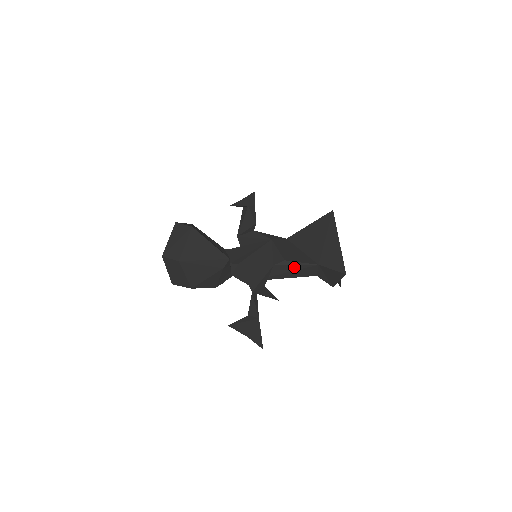
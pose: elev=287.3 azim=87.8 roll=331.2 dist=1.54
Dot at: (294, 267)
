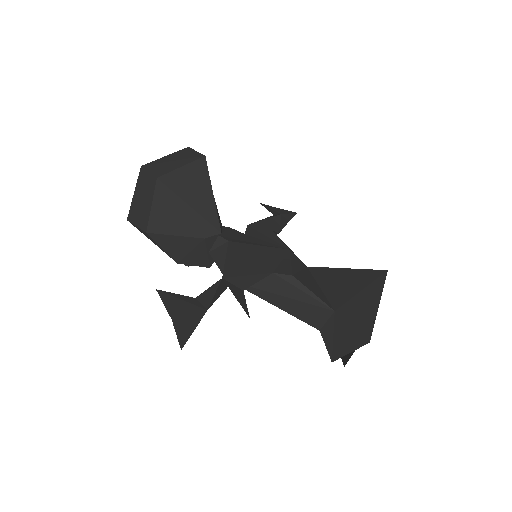
Dot at: (299, 293)
